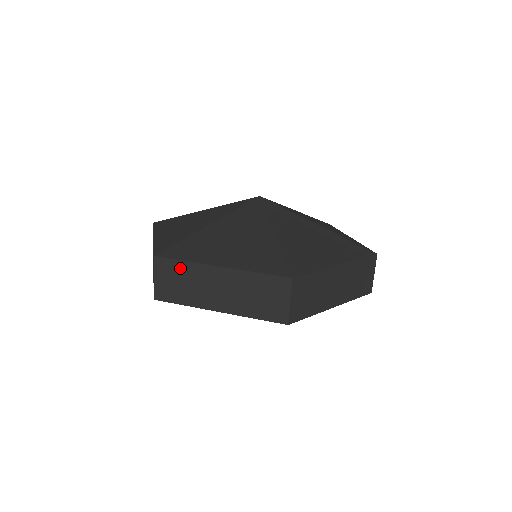
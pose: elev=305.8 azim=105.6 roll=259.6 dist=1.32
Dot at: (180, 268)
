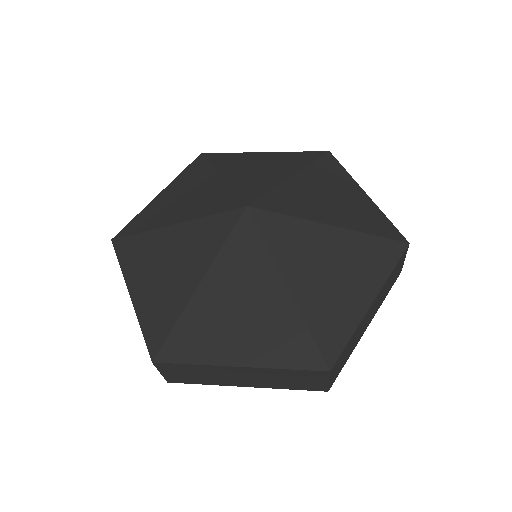
Dot at: (189, 368)
